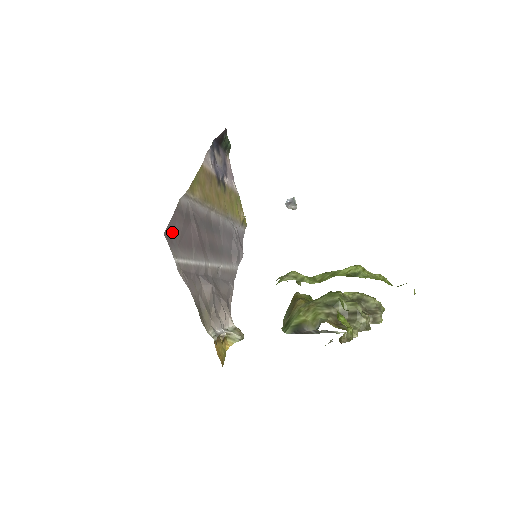
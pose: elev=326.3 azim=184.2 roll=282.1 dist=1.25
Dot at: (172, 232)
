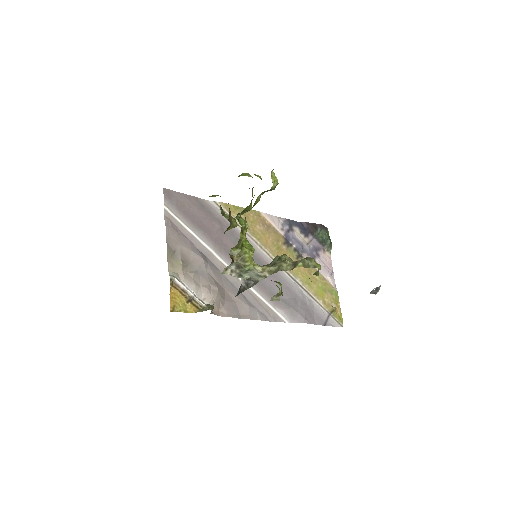
Dot at: (176, 197)
